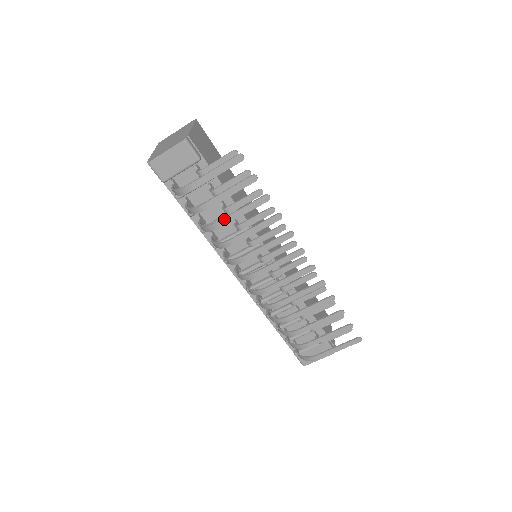
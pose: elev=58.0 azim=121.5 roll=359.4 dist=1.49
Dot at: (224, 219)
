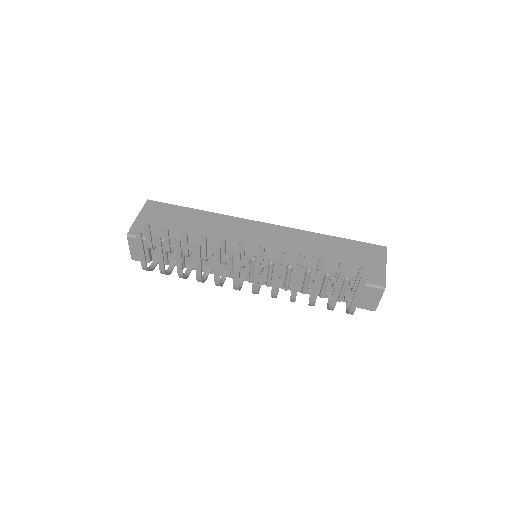
Dot at: (178, 269)
